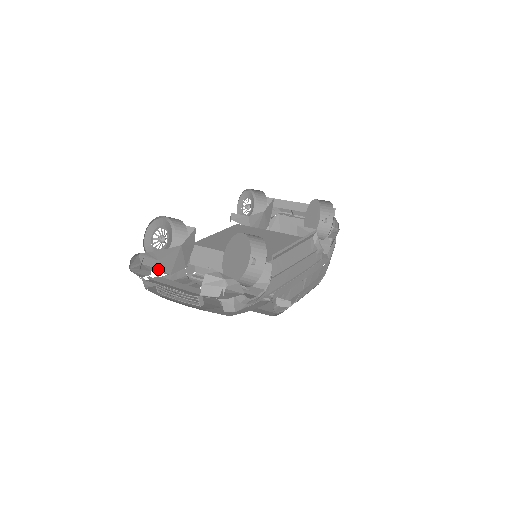
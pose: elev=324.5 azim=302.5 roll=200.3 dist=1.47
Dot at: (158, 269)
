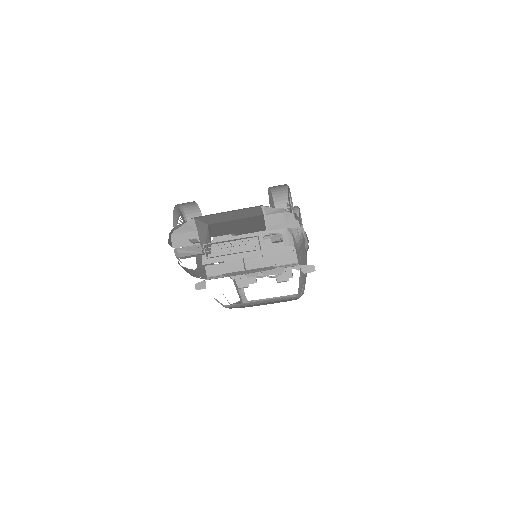
Dot at: (194, 245)
